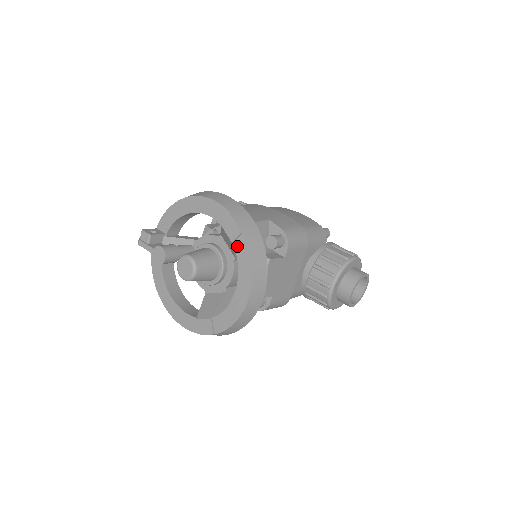
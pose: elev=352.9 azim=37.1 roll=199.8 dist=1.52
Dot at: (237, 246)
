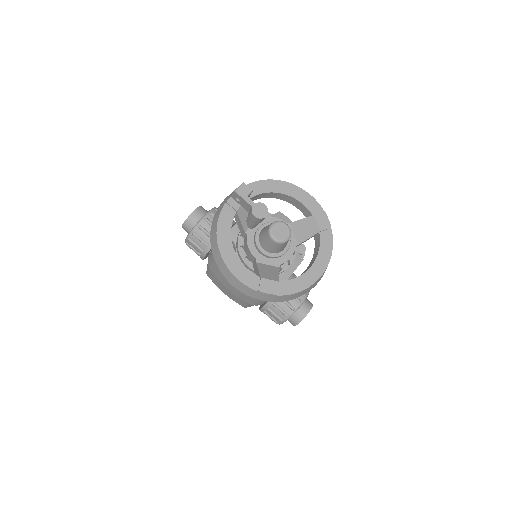
Dot at: (323, 235)
